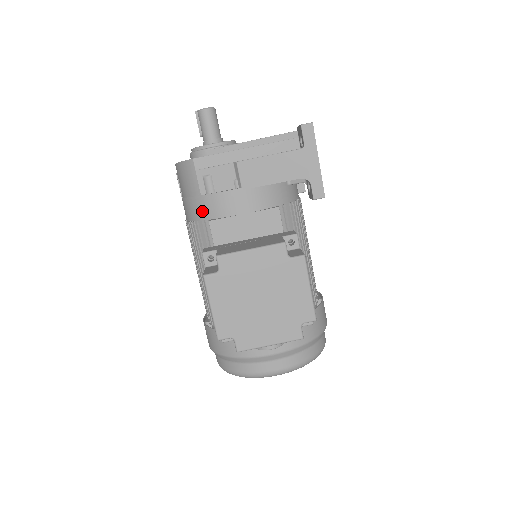
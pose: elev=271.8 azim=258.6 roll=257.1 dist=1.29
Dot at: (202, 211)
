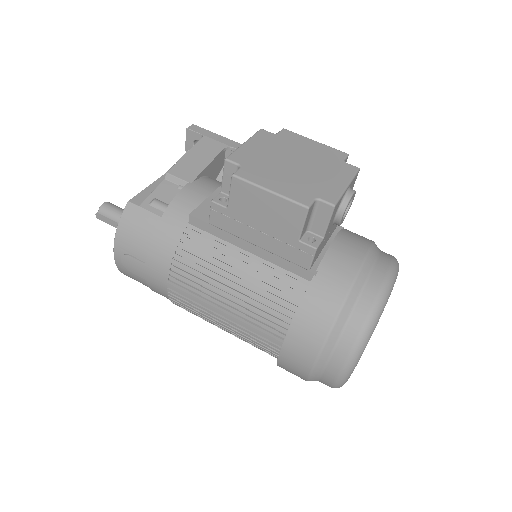
Dot at: (175, 226)
